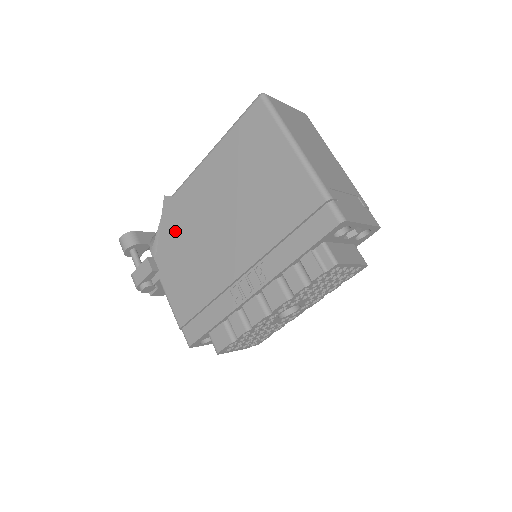
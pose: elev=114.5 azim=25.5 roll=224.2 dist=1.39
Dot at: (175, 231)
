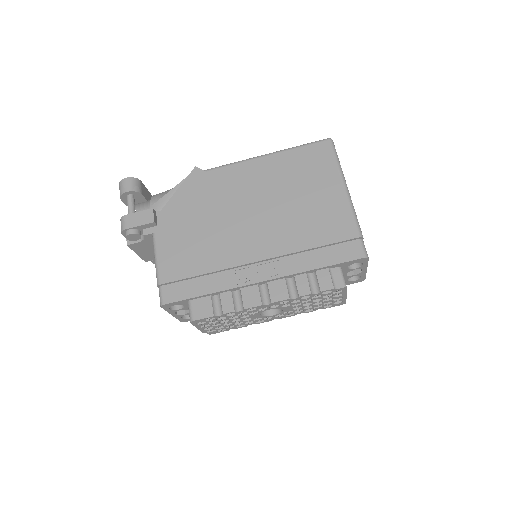
Dot at: (195, 200)
